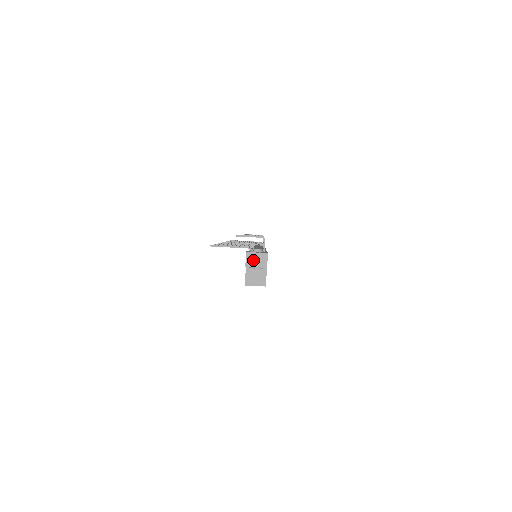
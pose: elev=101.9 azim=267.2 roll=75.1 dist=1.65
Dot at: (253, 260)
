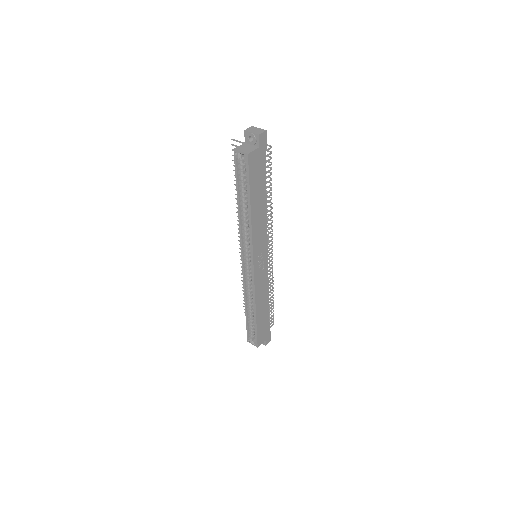
Dot at: (253, 130)
